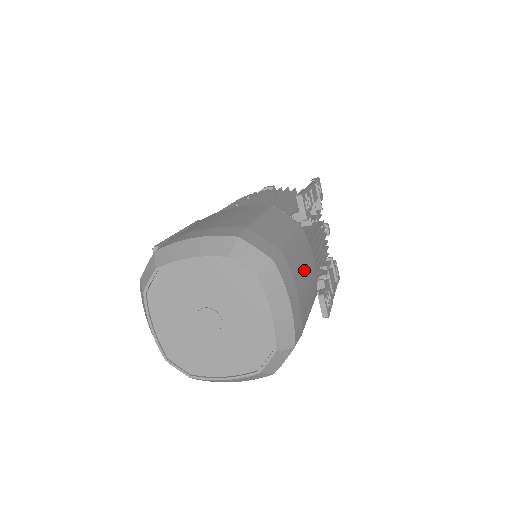
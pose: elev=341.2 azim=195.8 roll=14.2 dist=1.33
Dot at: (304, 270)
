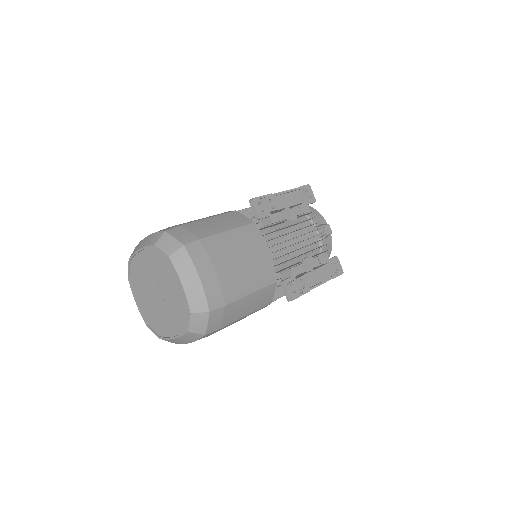
Dot at: (239, 256)
